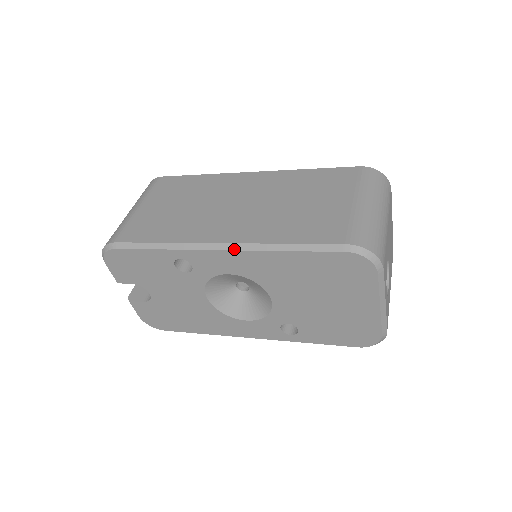
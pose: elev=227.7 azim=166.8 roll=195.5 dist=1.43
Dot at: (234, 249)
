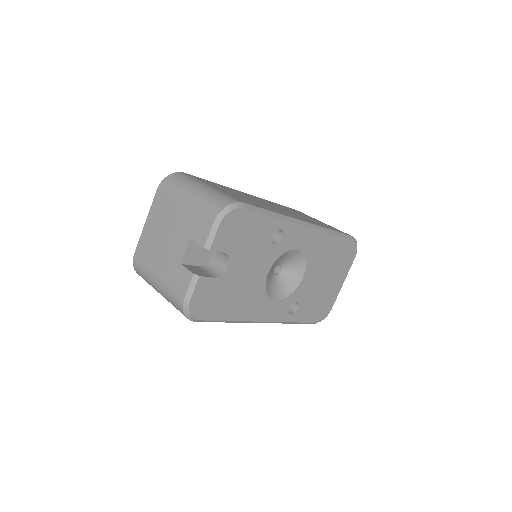
Dot at: (314, 228)
